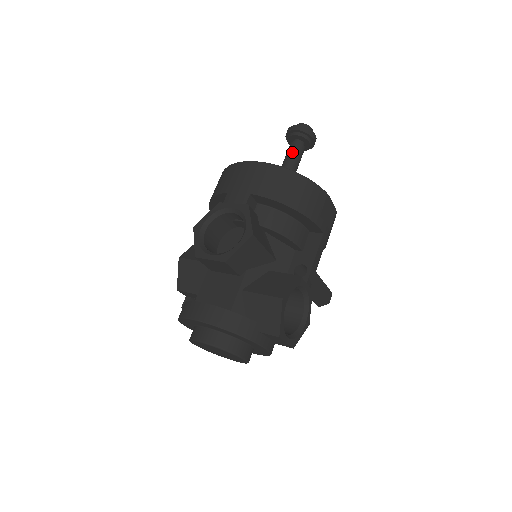
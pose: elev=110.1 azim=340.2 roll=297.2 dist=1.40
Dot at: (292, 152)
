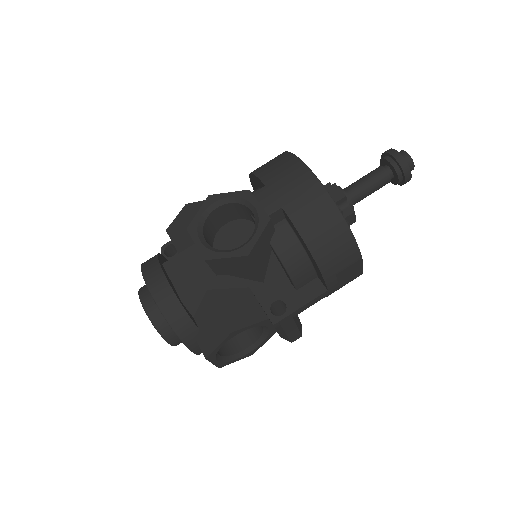
Dot at: (373, 178)
